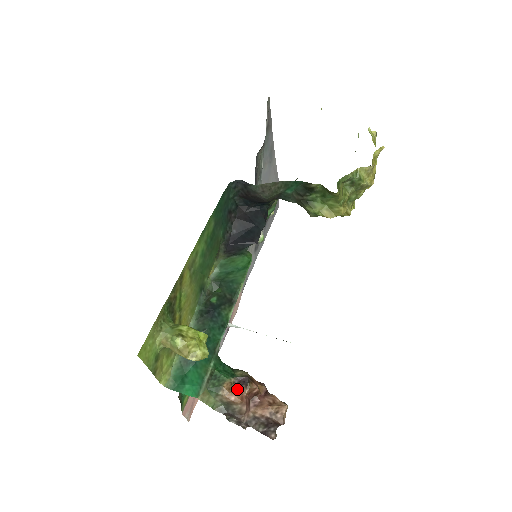
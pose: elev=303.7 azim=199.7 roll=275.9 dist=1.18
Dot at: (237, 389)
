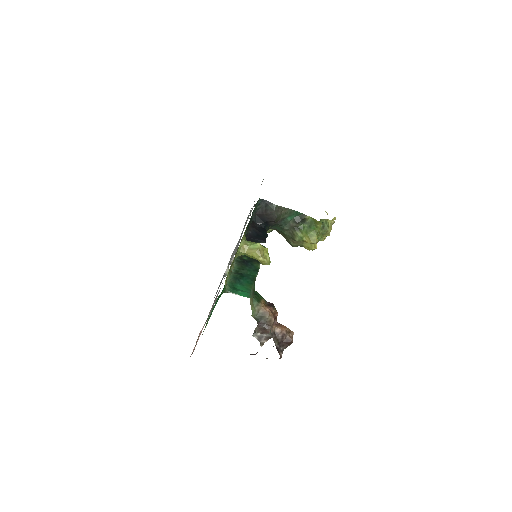
Dot at: (269, 306)
